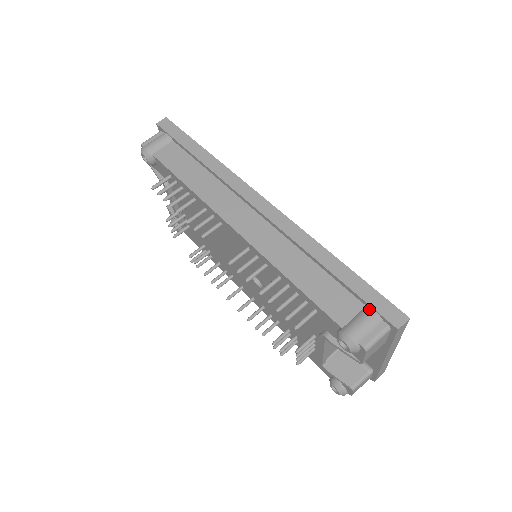
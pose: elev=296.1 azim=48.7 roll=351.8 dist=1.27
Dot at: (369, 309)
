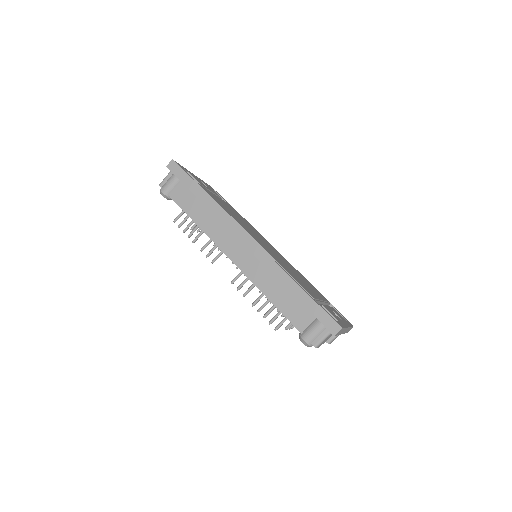
Dot at: (317, 321)
